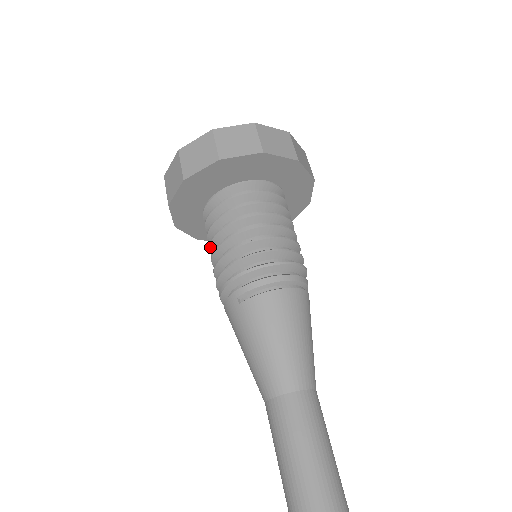
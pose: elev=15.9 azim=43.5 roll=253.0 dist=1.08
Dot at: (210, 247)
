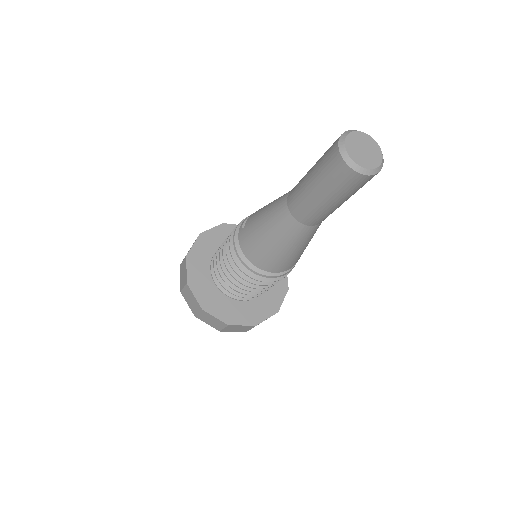
Dot at: (223, 269)
